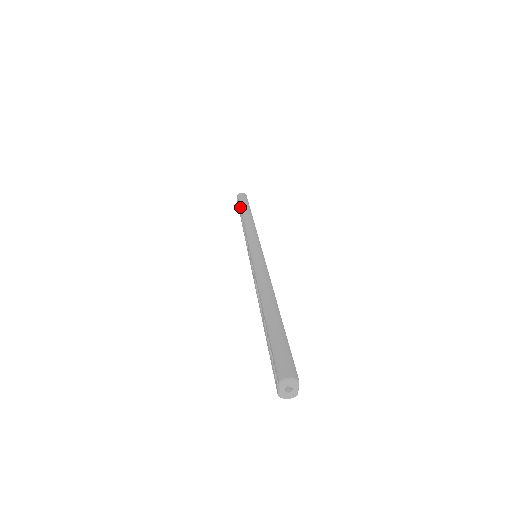
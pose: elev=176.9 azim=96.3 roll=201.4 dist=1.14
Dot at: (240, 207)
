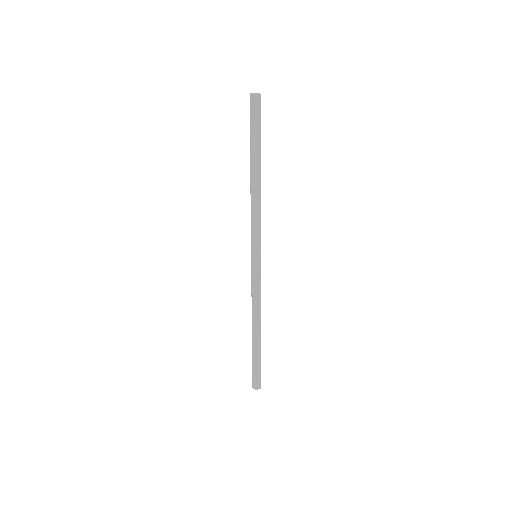
Dot at: (250, 146)
